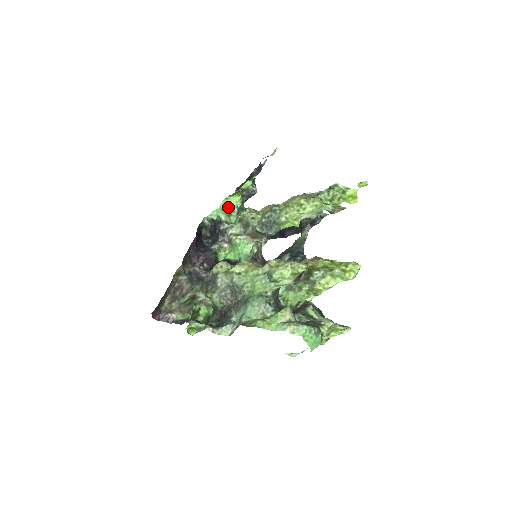
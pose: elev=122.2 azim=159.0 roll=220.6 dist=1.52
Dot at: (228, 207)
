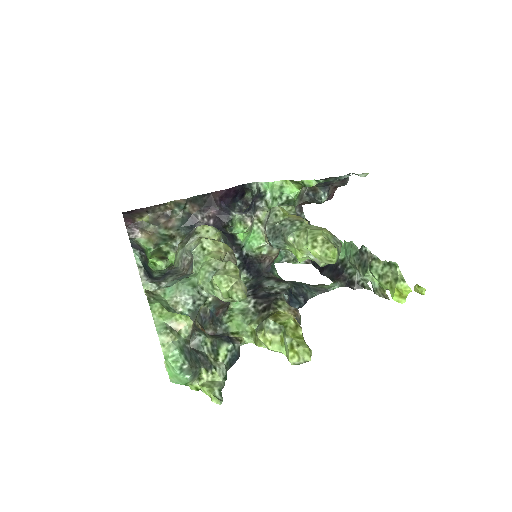
Dot at: (280, 190)
